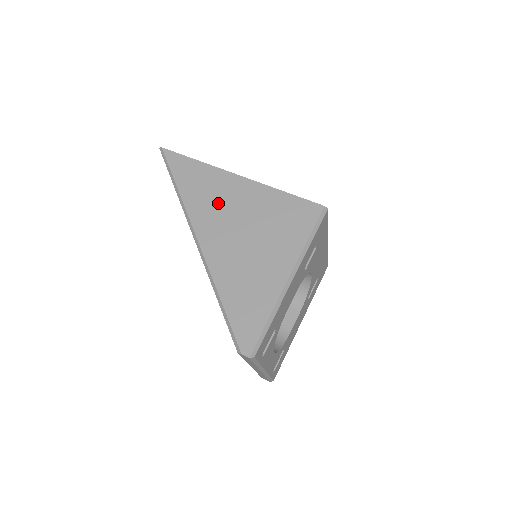
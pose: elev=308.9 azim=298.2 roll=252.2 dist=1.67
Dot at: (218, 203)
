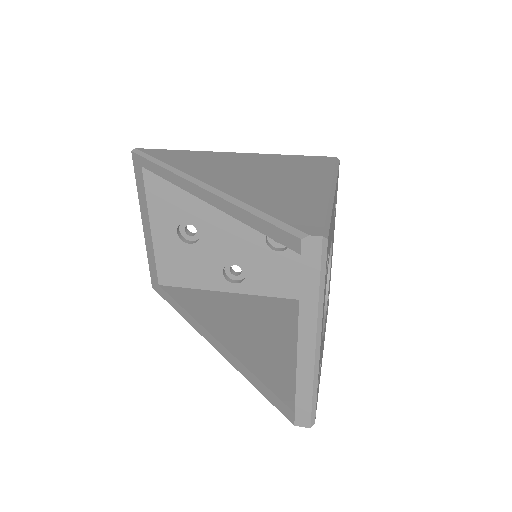
Dot at: (217, 164)
